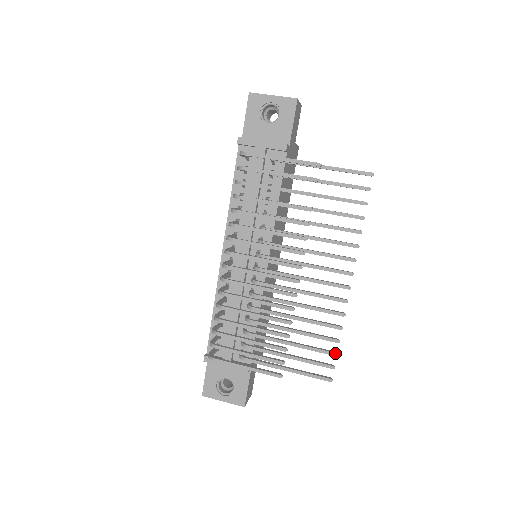
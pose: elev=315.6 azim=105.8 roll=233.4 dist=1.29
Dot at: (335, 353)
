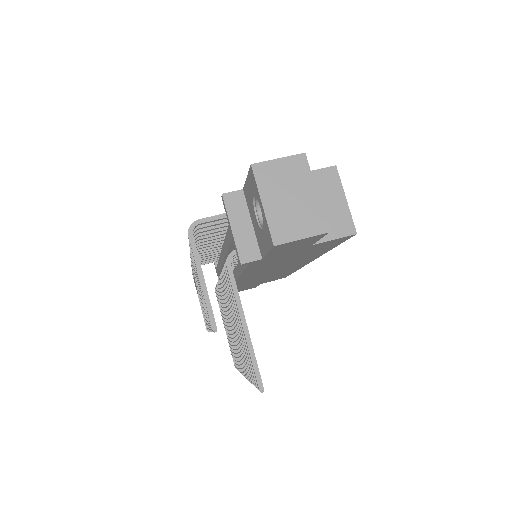
Dot at: occluded
